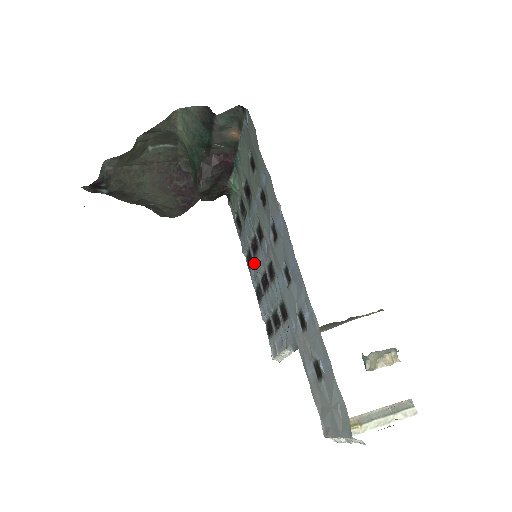
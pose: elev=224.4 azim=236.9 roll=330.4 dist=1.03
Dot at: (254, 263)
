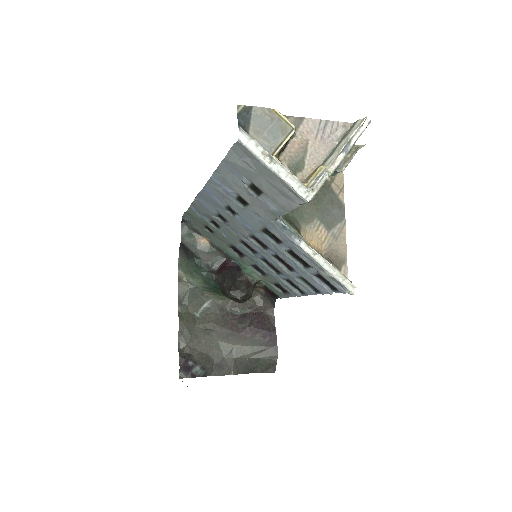
Dot at: (286, 276)
